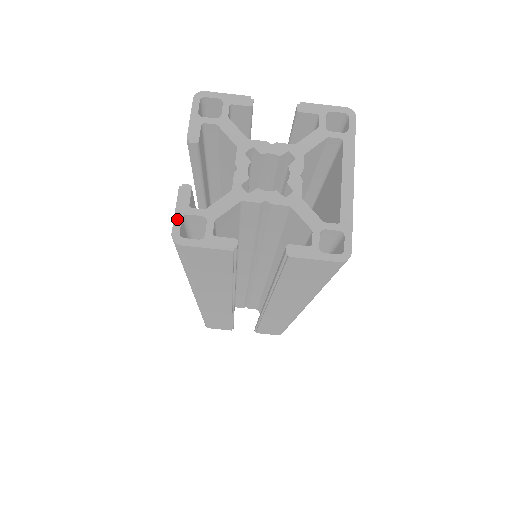
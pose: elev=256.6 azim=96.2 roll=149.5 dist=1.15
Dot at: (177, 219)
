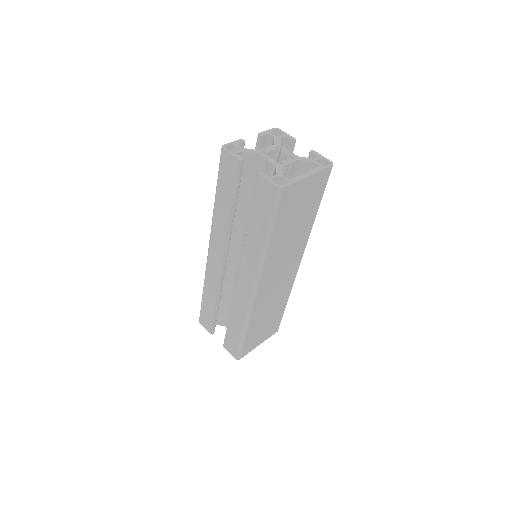
Dot at: (230, 144)
